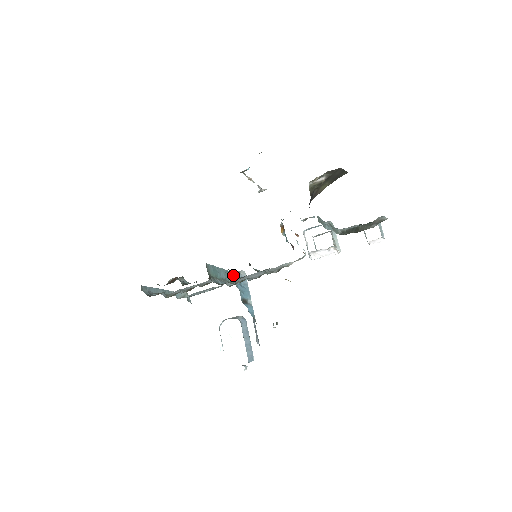
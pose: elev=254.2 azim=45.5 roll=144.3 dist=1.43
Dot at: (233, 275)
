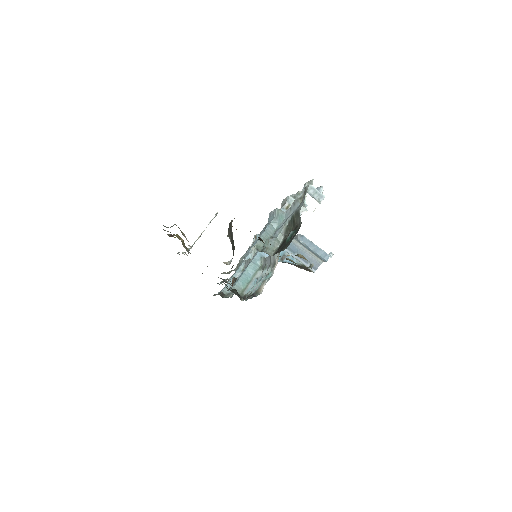
Dot at: occluded
